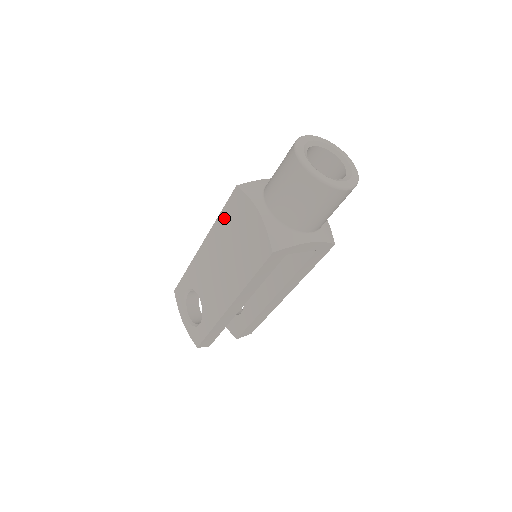
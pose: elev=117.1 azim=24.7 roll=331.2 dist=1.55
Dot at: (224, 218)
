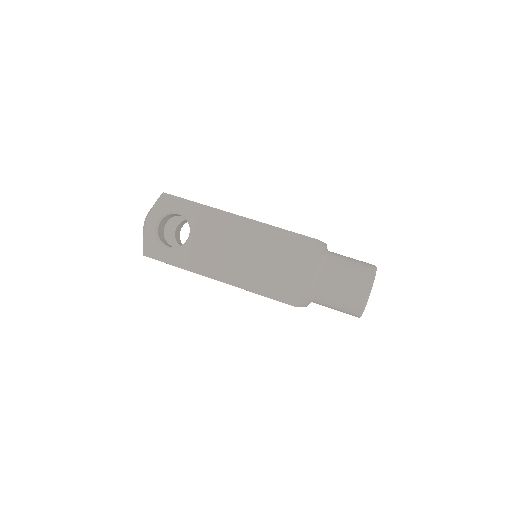
Dot at: (282, 236)
